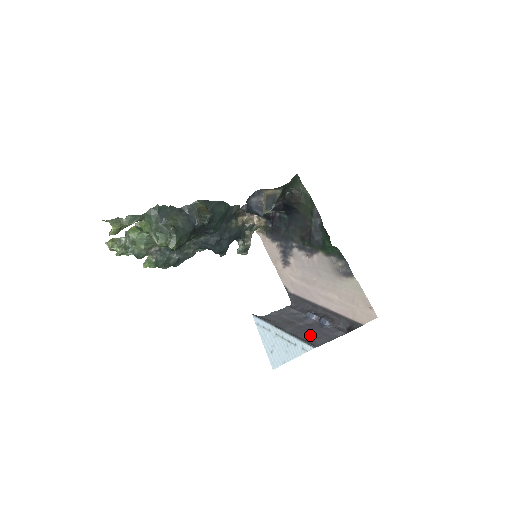
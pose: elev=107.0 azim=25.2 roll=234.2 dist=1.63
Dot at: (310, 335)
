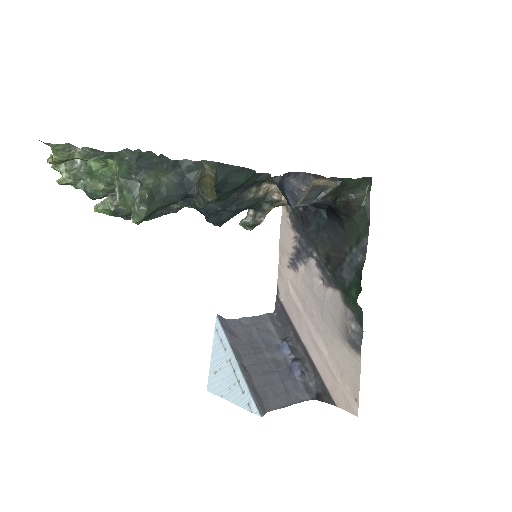
Dot at: (268, 384)
